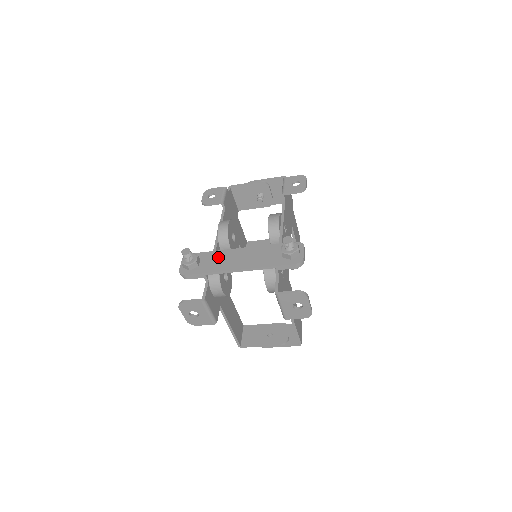
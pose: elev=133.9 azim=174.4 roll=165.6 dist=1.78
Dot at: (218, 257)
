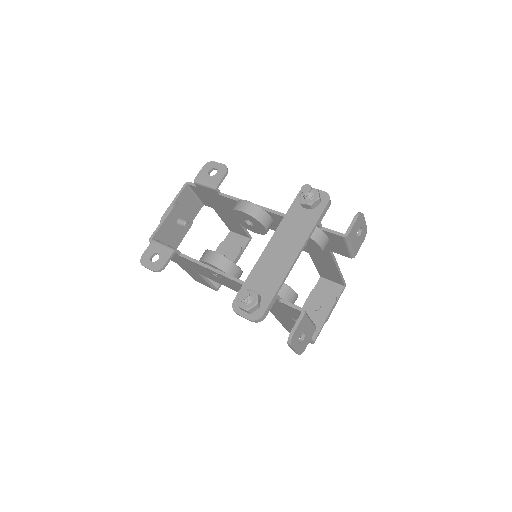
Dot at: (263, 272)
